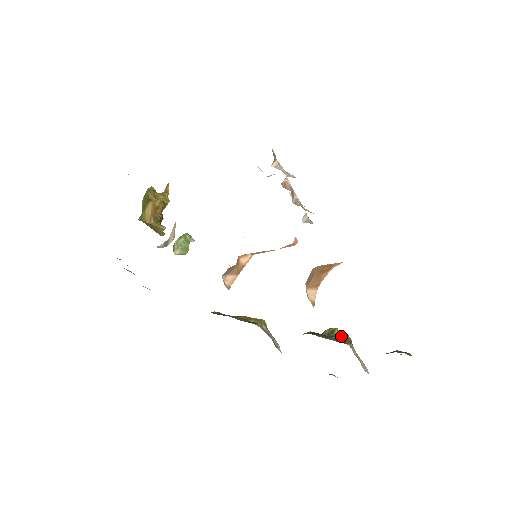
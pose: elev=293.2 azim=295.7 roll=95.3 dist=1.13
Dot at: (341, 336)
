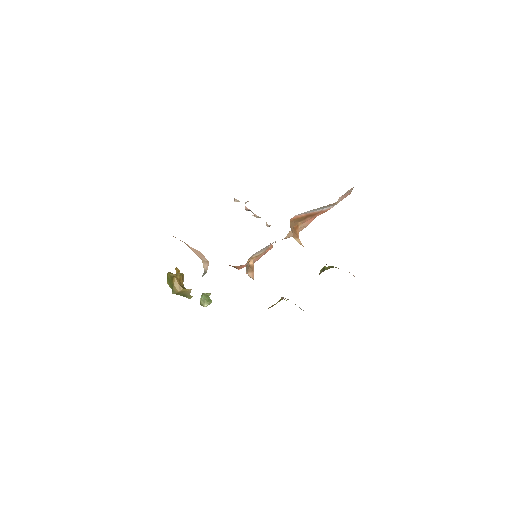
Dot at: occluded
